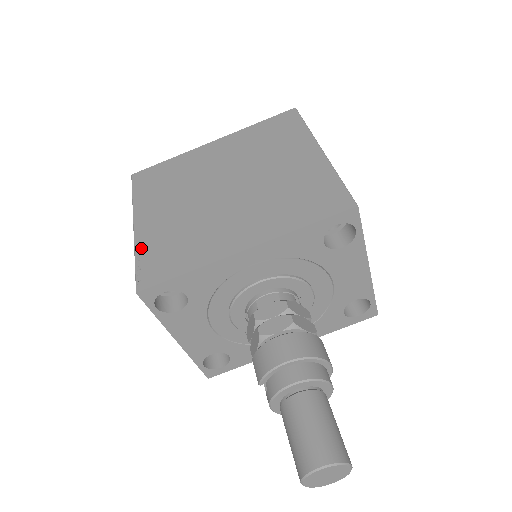
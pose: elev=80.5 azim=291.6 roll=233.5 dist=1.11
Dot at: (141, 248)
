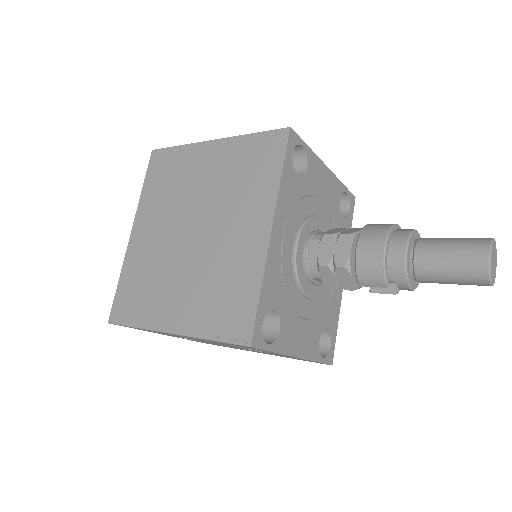
Dot at: (203, 330)
